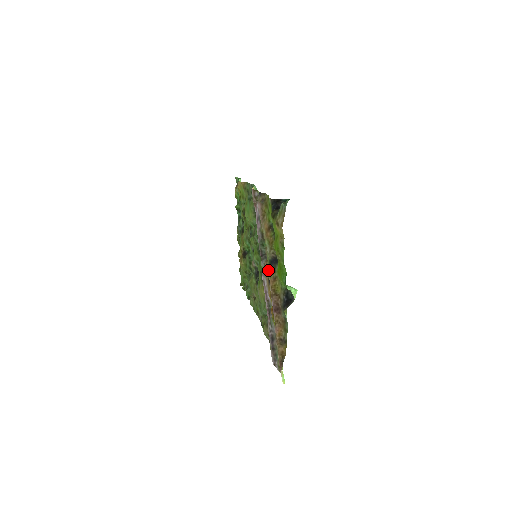
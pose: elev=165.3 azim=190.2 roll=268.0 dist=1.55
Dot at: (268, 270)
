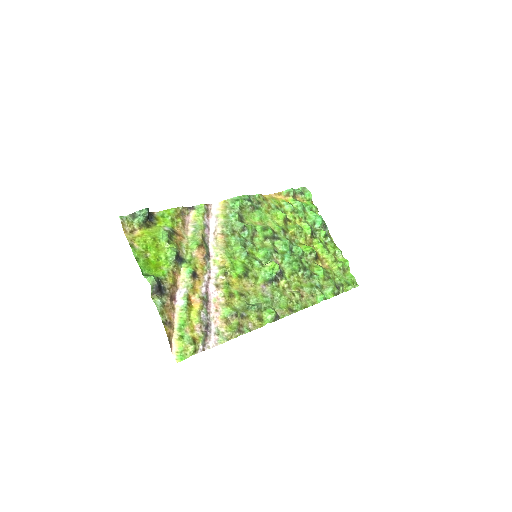
Dot at: (196, 267)
